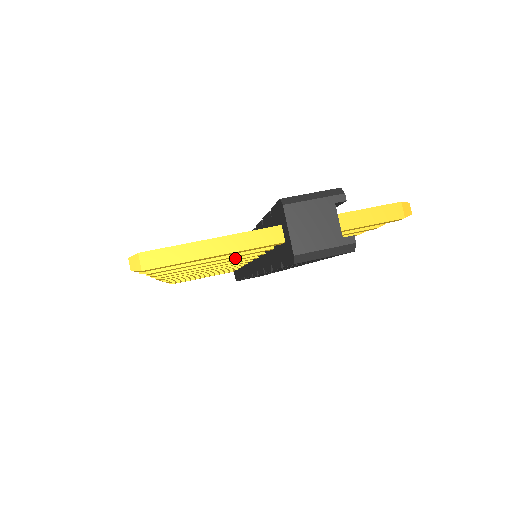
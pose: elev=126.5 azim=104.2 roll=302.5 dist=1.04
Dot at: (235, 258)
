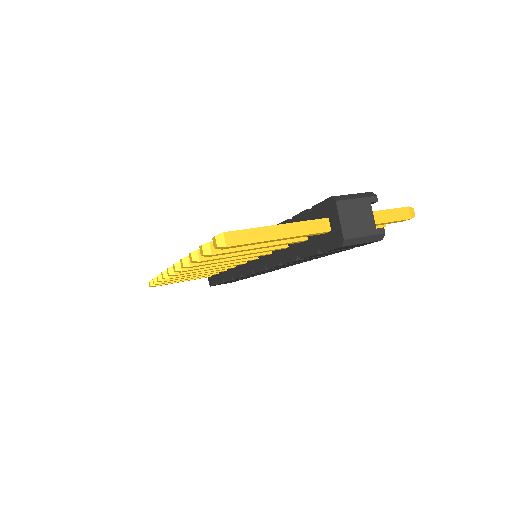
Dot at: (265, 250)
